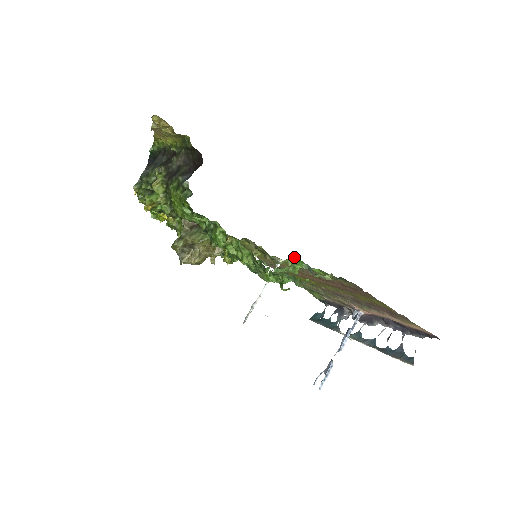
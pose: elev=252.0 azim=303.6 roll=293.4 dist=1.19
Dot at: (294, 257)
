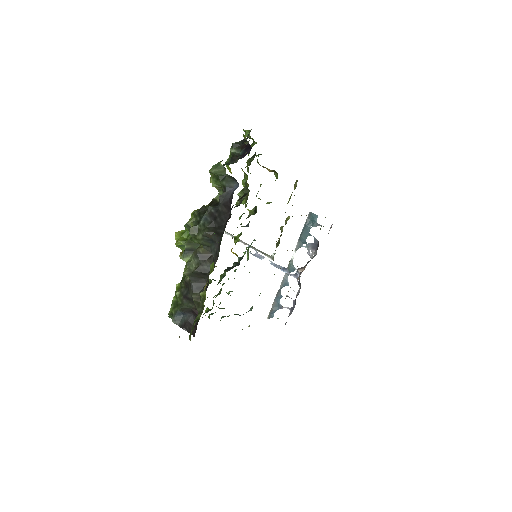
Dot at: (260, 293)
